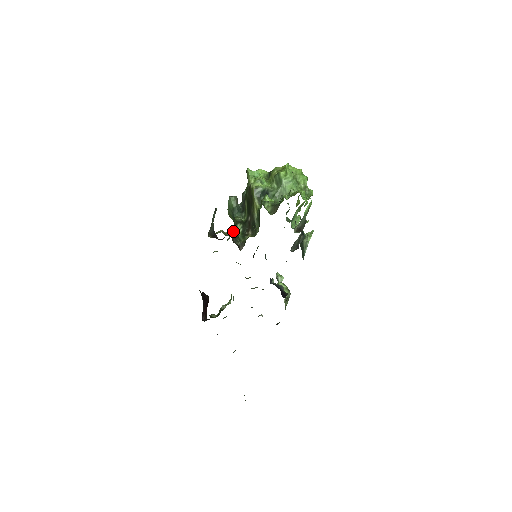
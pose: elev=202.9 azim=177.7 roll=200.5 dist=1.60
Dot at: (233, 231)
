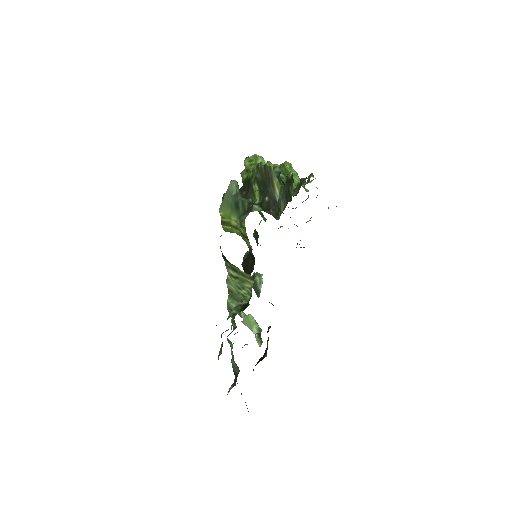
Dot at: (249, 210)
